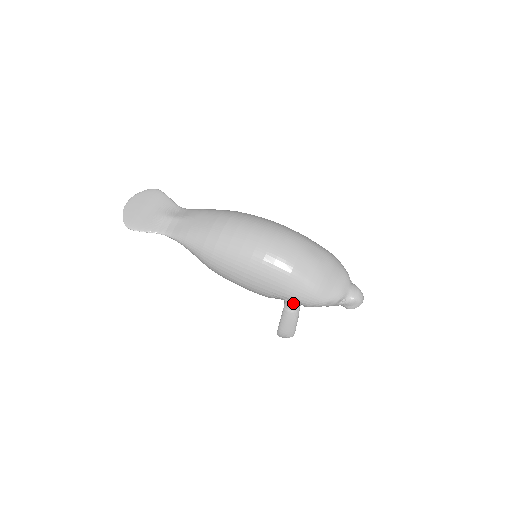
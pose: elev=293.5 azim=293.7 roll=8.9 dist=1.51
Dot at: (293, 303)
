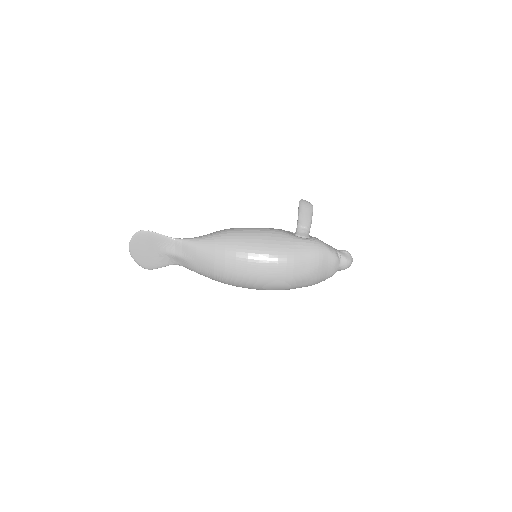
Dot at: occluded
